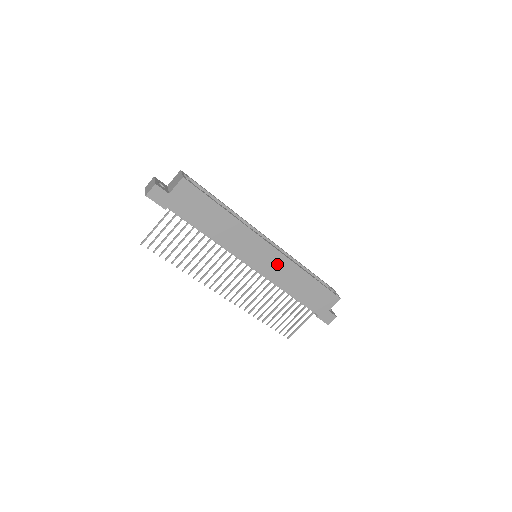
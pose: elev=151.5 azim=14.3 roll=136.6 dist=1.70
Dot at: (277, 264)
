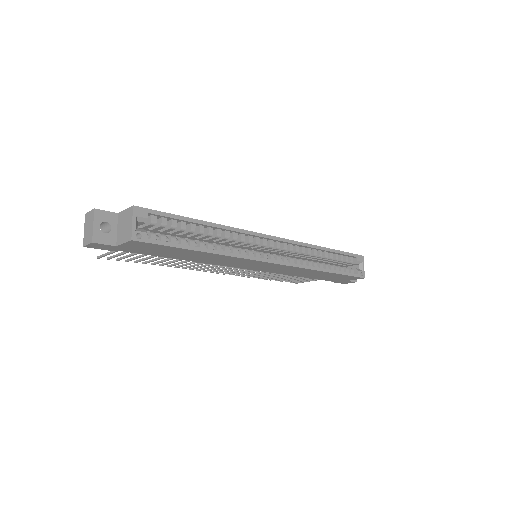
Dot at: (282, 268)
